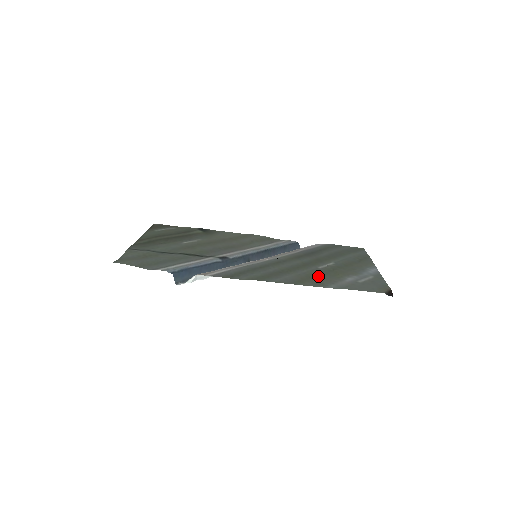
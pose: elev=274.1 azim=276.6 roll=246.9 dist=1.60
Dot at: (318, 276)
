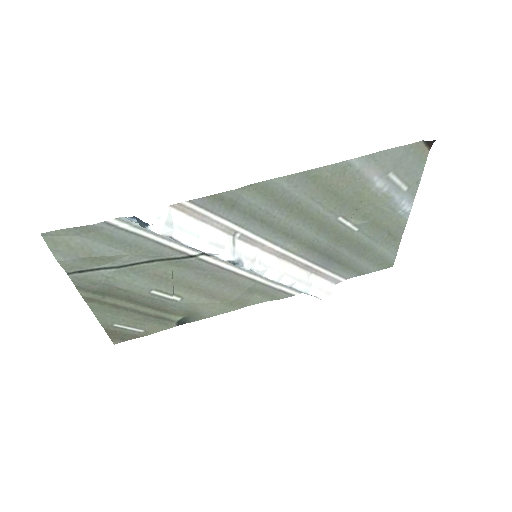
Dot at: (338, 193)
